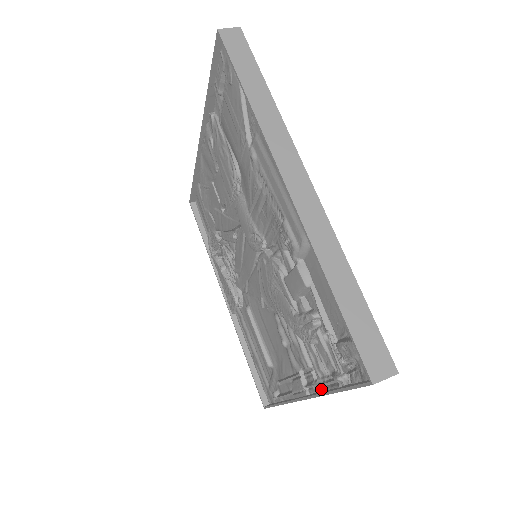
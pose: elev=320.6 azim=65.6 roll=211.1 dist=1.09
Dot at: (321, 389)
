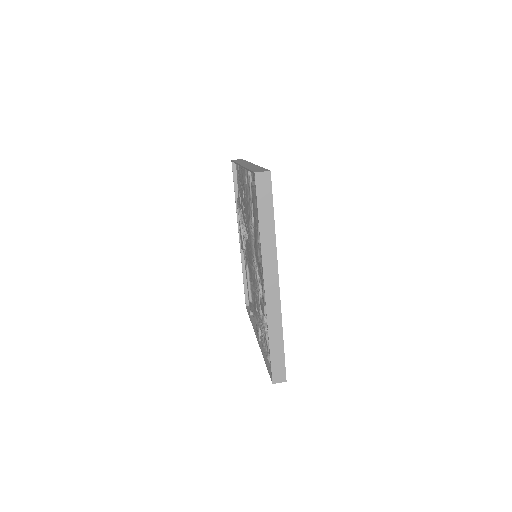
Dot at: occluded
